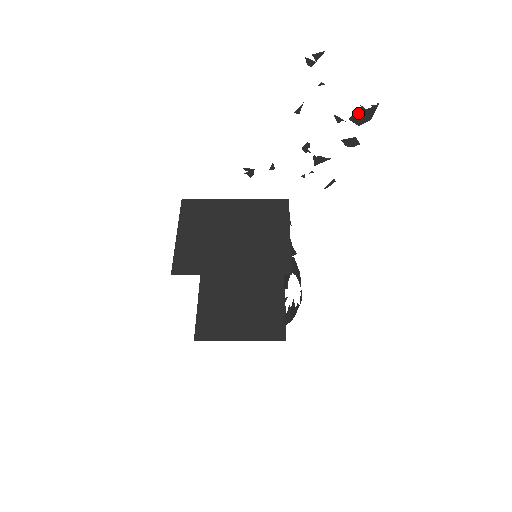
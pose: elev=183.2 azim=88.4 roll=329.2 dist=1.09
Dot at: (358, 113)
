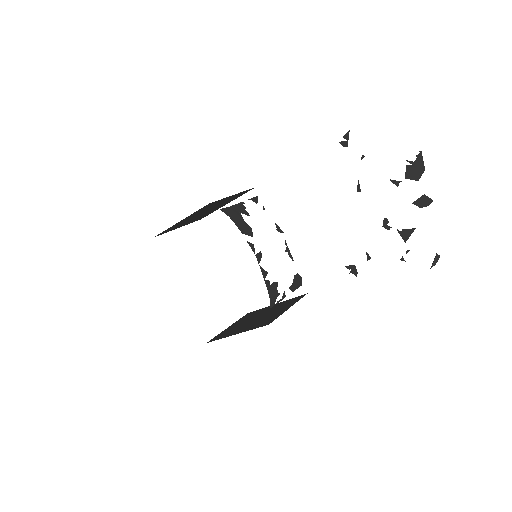
Dot at: (409, 169)
